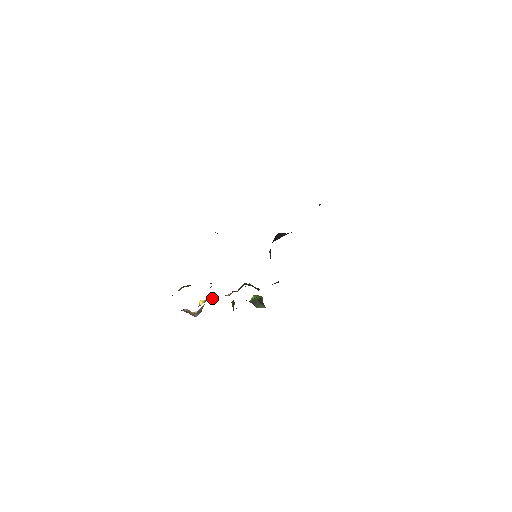
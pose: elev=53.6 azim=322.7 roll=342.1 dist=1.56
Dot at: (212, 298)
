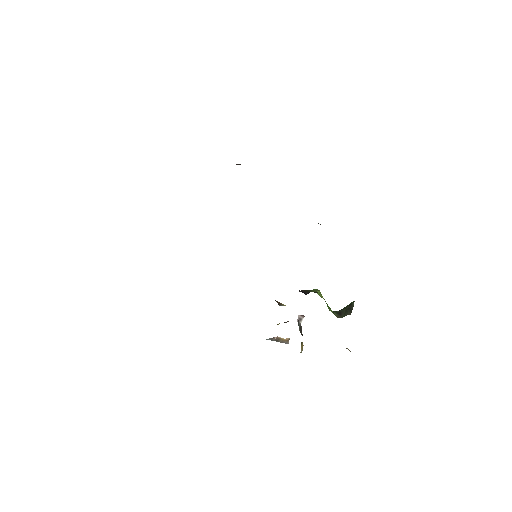
Dot at: (299, 318)
